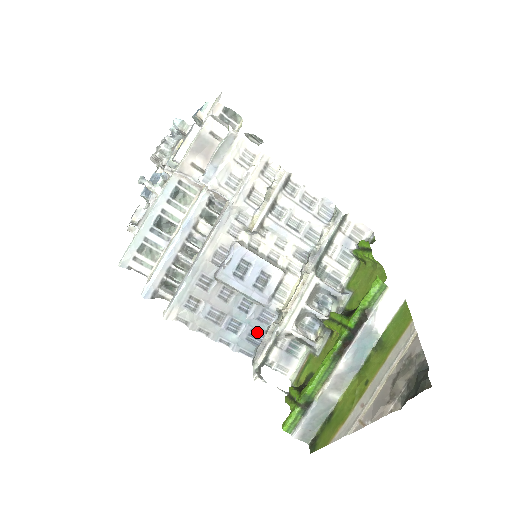
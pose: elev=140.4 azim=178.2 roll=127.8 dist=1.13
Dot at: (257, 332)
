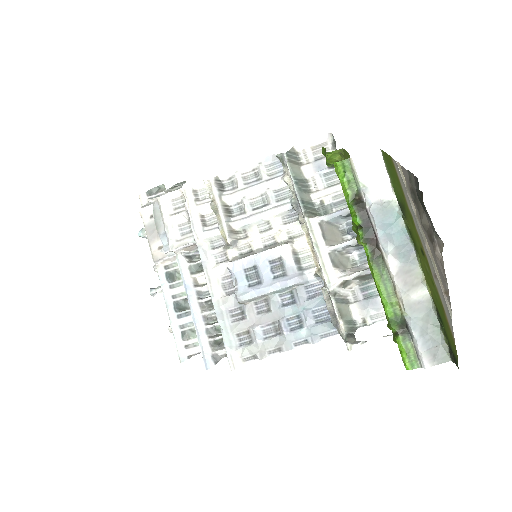
Dot at: (320, 309)
